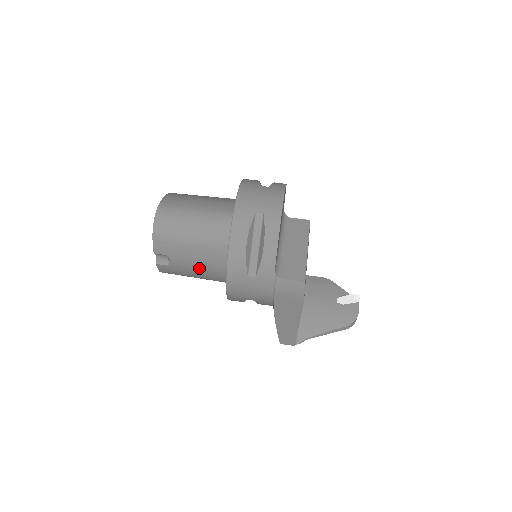
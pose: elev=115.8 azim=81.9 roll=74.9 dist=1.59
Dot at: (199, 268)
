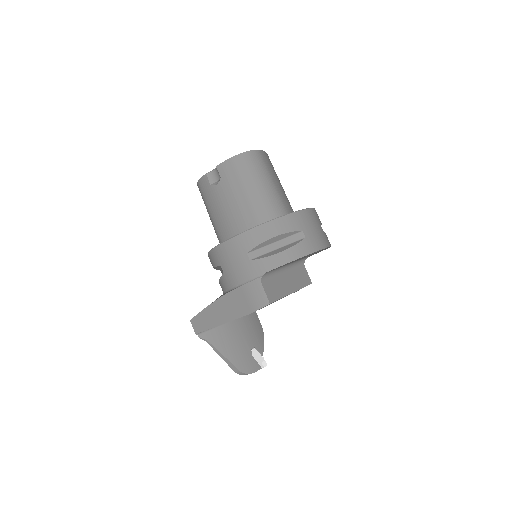
Dot at: (224, 211)
